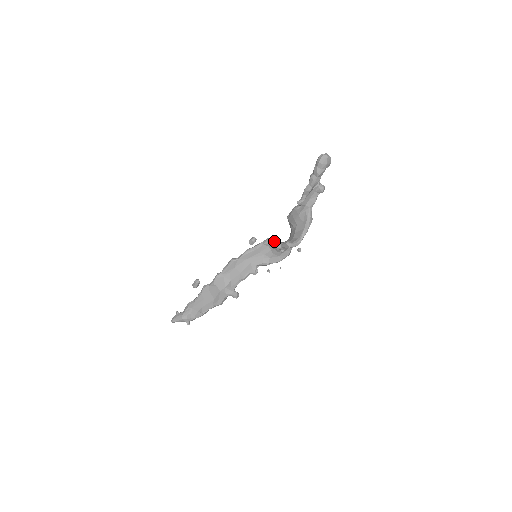
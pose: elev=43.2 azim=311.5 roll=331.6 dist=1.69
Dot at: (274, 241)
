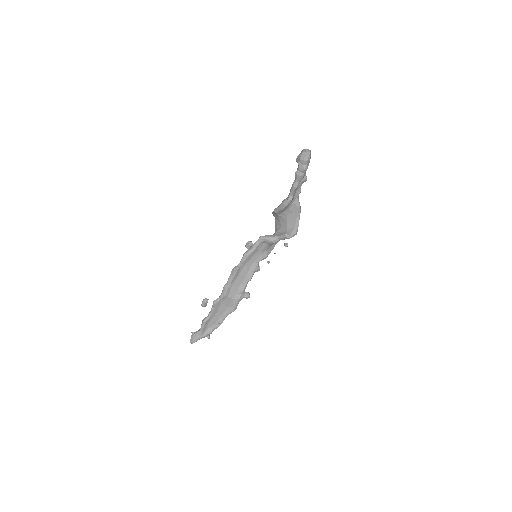
Dot at: (270, 237)
